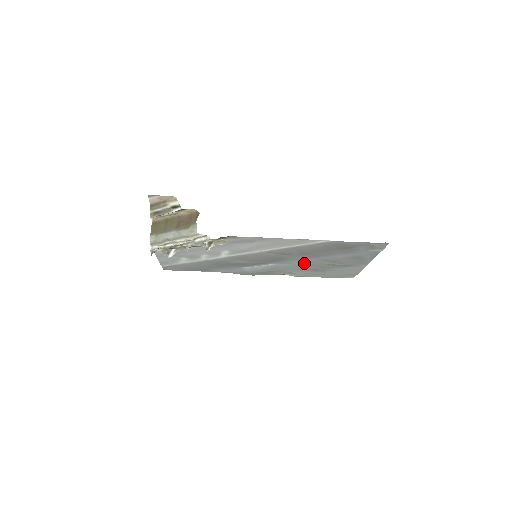
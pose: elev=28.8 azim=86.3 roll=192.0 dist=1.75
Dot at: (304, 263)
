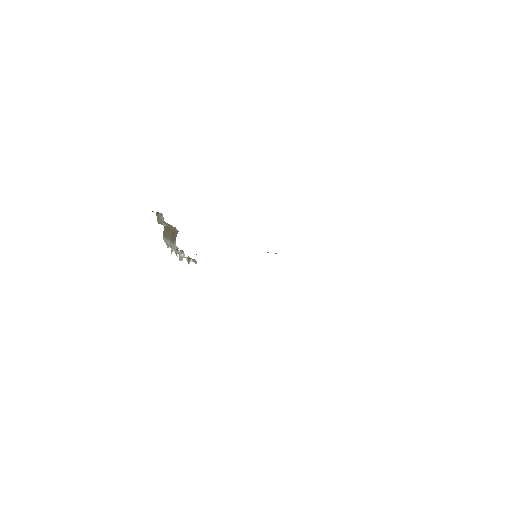
Dot at: occluded
